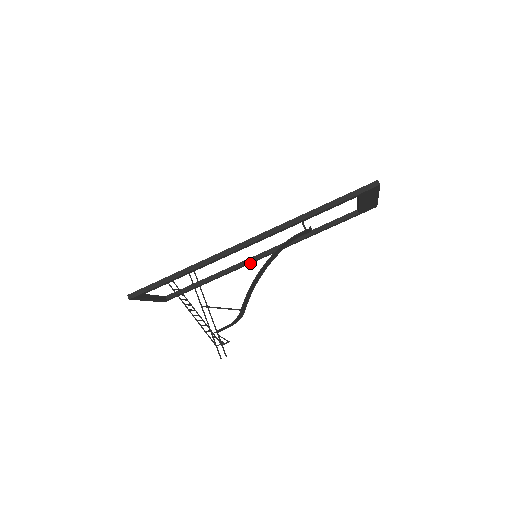
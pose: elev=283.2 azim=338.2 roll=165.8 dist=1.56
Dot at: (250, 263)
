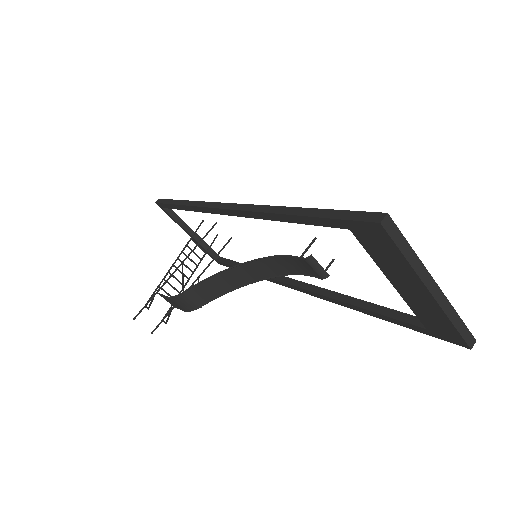
Dot at: (282, 284)
